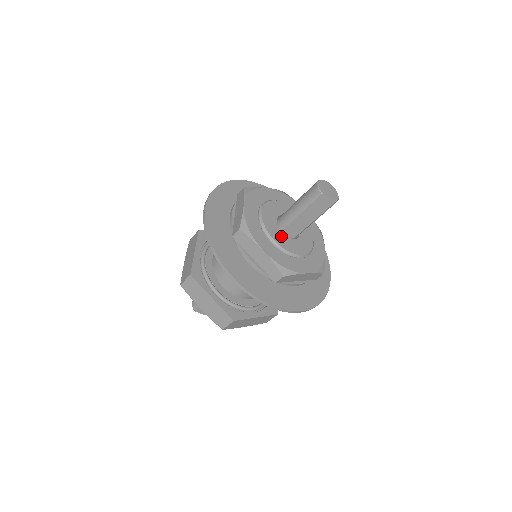
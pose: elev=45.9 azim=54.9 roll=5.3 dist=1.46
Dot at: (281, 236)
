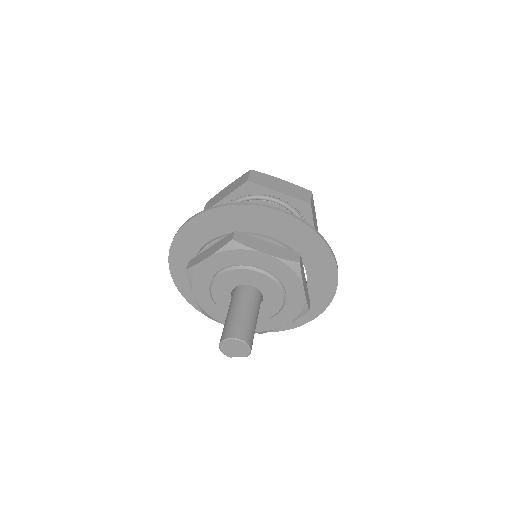
Dot at: occluded
